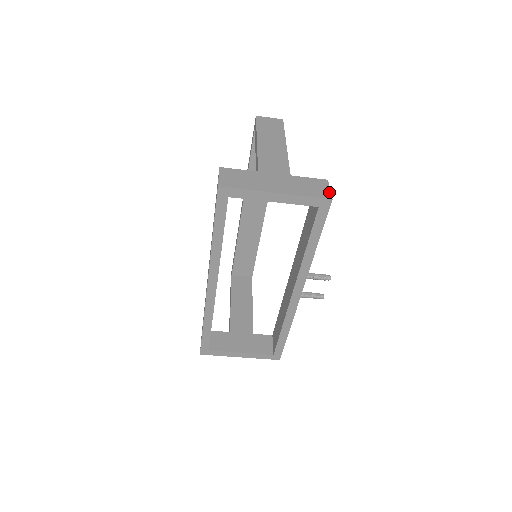
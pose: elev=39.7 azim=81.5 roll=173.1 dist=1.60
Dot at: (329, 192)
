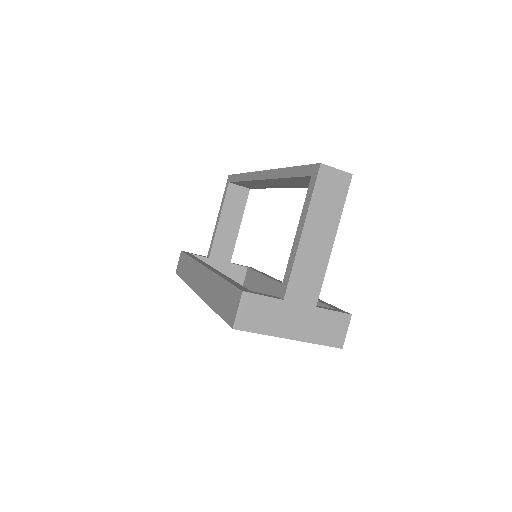
Dot at: (344, 337)
